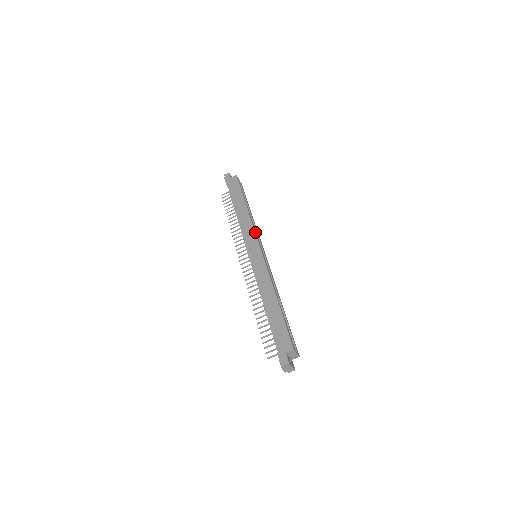
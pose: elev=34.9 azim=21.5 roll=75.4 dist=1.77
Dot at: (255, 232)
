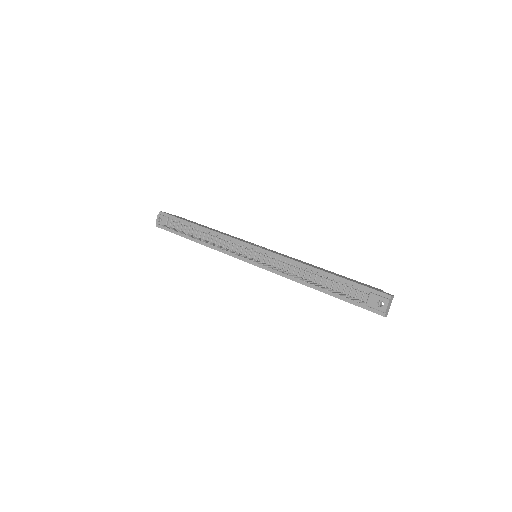
Dot at: occluded
